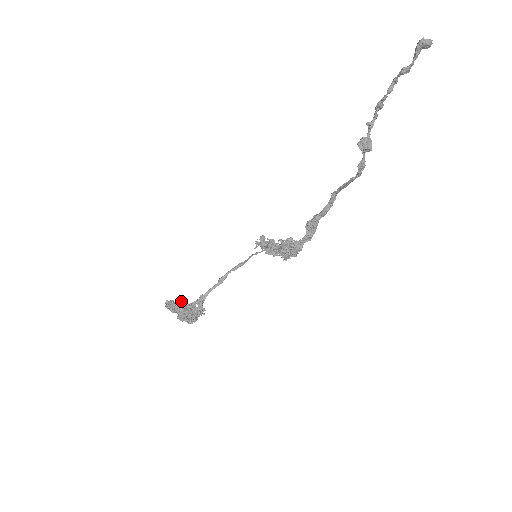
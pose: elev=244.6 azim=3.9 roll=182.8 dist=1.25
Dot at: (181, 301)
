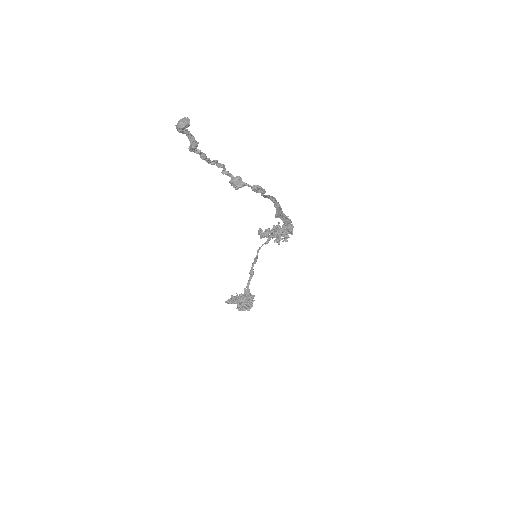
Dot at: (236, 296)
